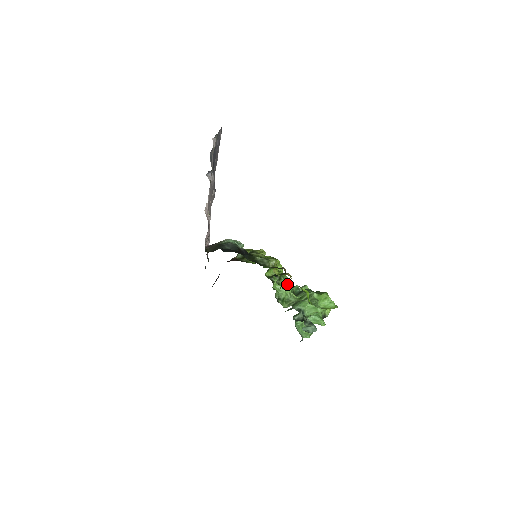
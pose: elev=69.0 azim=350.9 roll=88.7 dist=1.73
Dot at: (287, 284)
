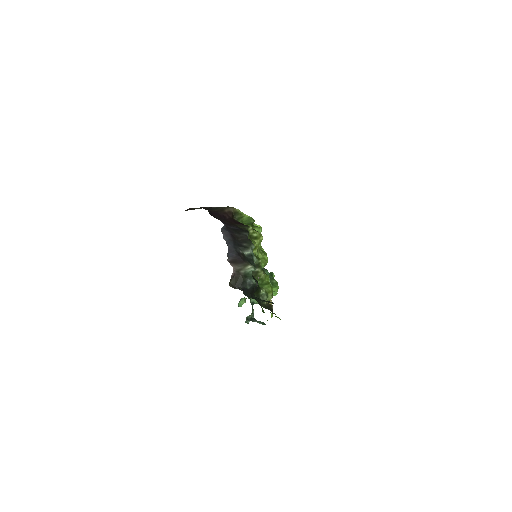
Dot at: occluded
